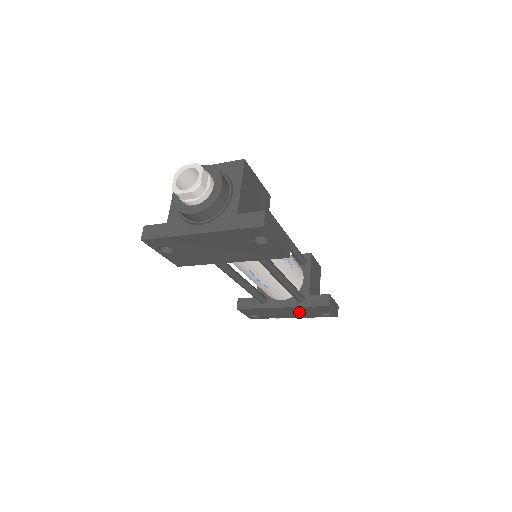
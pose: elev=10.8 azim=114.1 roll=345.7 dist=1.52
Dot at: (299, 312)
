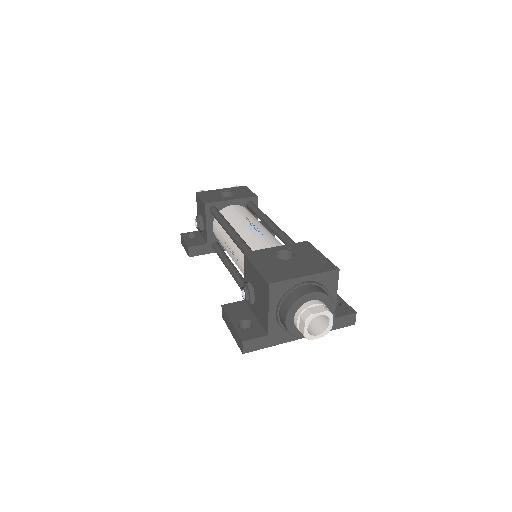
Dot at: occluded
